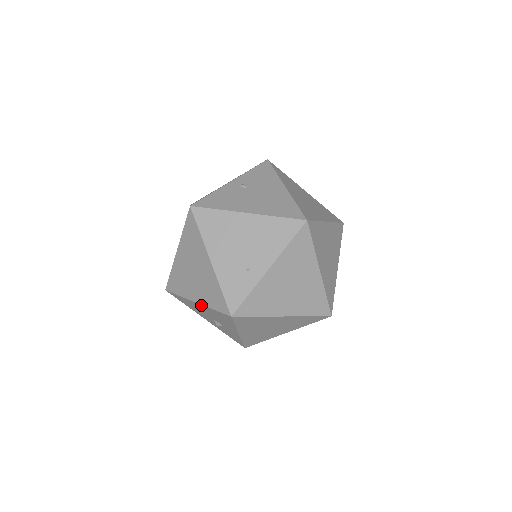
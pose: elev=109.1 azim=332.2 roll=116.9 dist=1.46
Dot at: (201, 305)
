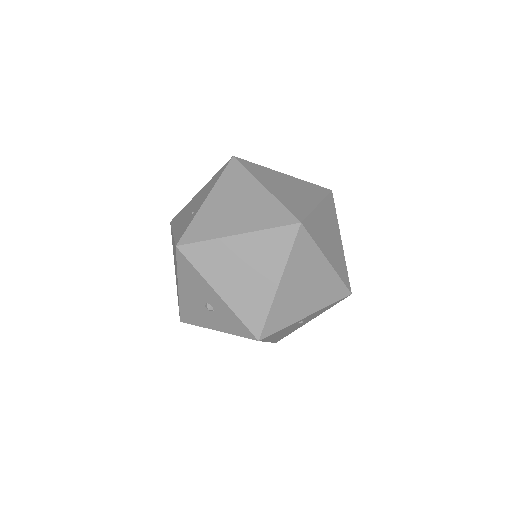
Dot at: (179, 283)
